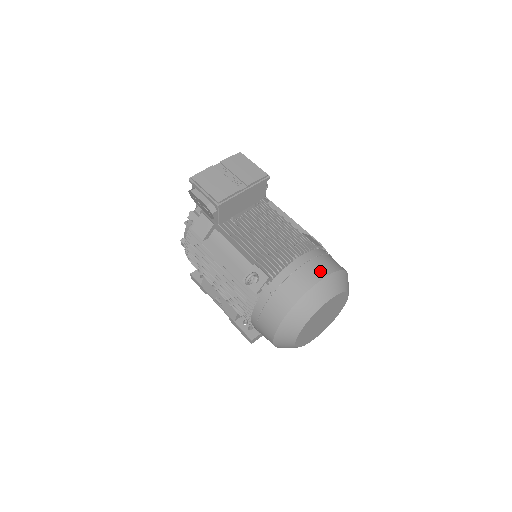
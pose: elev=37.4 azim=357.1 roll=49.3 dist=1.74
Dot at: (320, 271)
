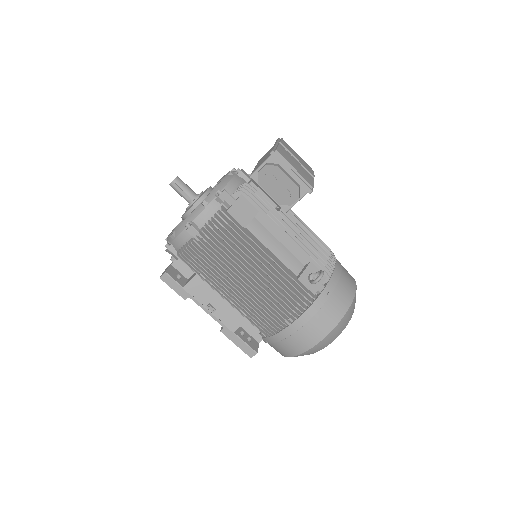
Dot at: occluded
